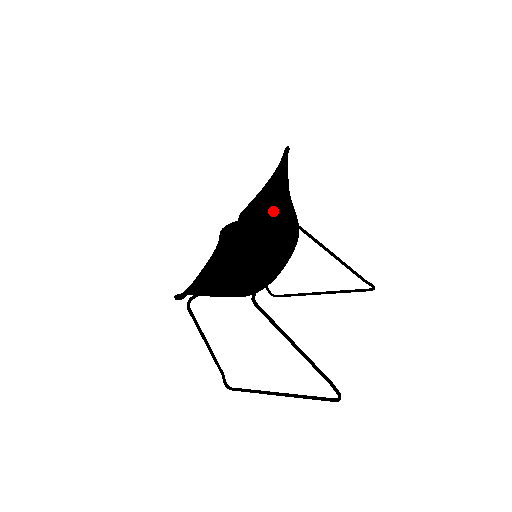
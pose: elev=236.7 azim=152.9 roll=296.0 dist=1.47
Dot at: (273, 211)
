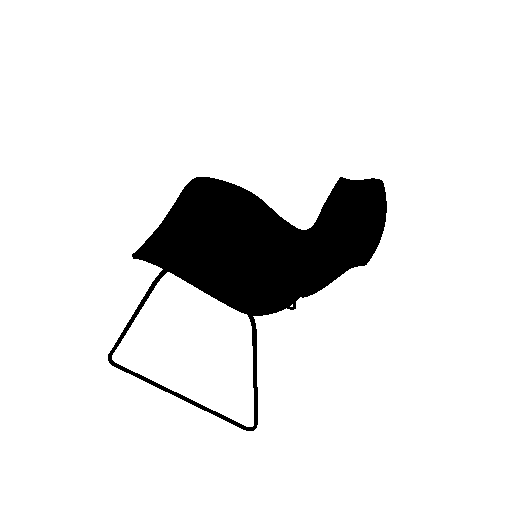
Dot at: occluded
